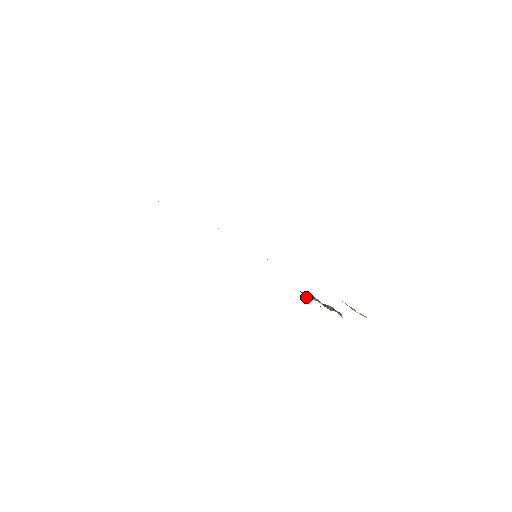
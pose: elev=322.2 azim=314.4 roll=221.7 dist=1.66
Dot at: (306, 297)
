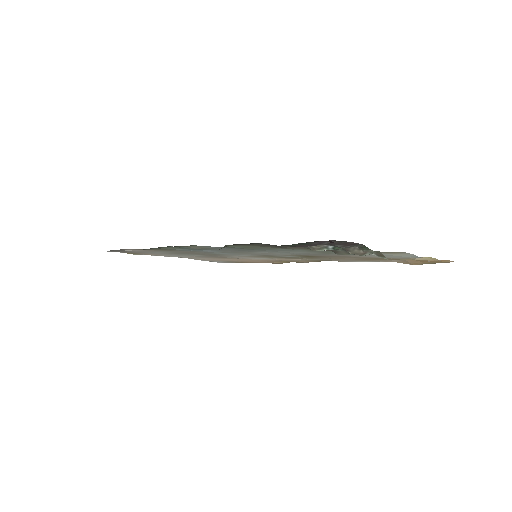
Dot at: (306, 243)
